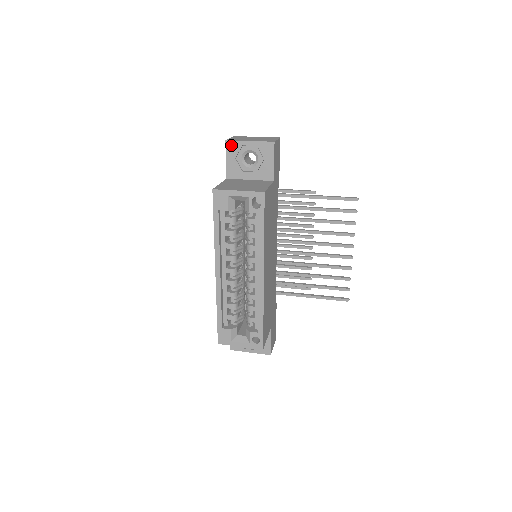
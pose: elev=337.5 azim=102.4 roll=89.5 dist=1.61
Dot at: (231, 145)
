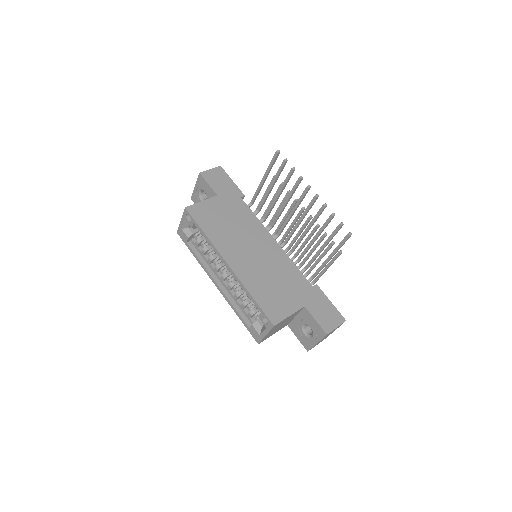
Dot at: (194, 198)
